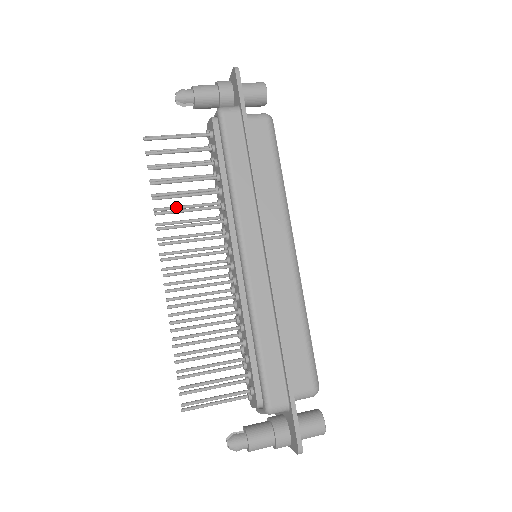
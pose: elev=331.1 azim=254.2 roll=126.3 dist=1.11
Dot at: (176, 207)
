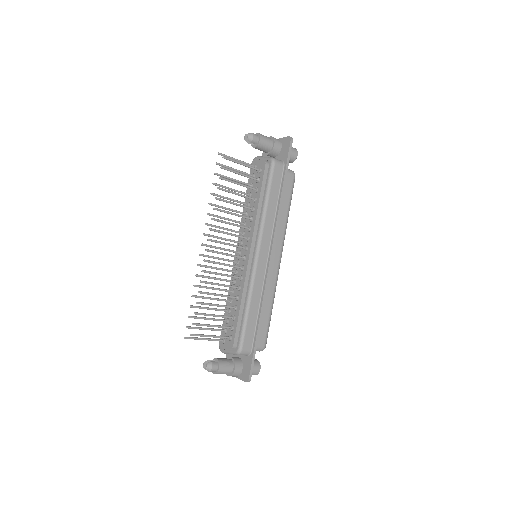
Dot at: (222, 207)
